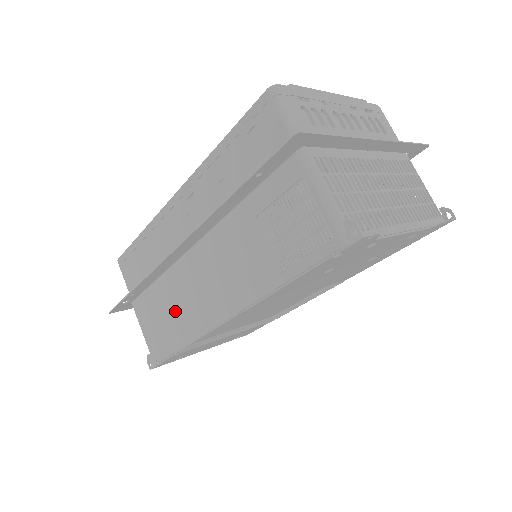
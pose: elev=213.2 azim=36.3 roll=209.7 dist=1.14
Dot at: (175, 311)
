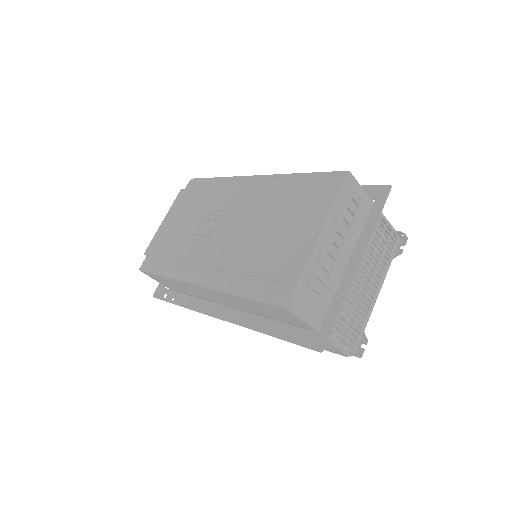
Dot at: occluded
